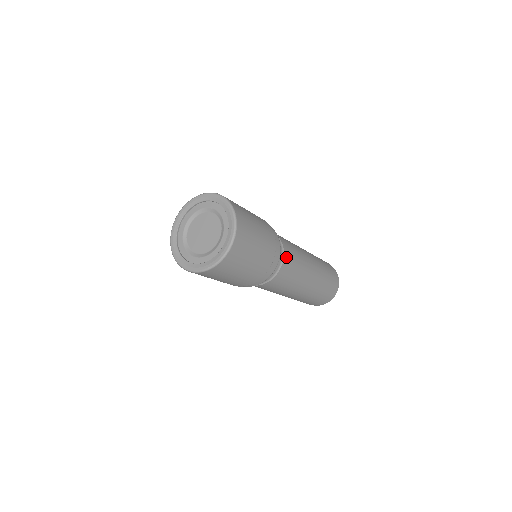
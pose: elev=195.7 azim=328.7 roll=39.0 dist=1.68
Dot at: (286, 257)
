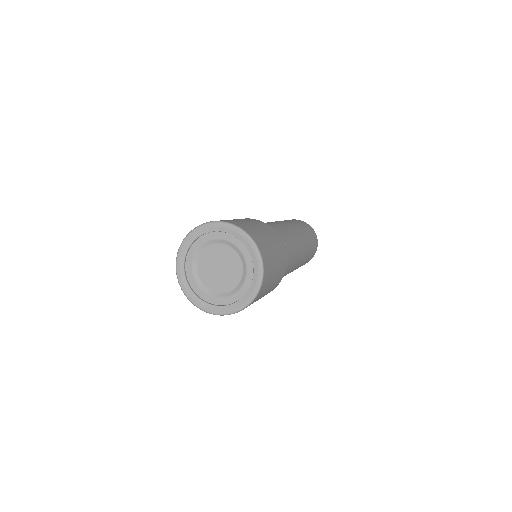
Dot at: occluded
